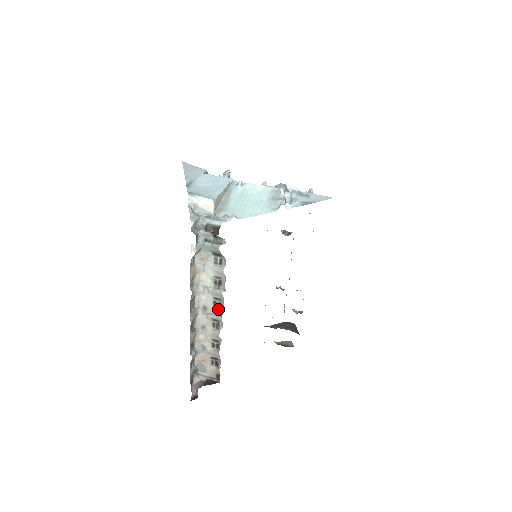
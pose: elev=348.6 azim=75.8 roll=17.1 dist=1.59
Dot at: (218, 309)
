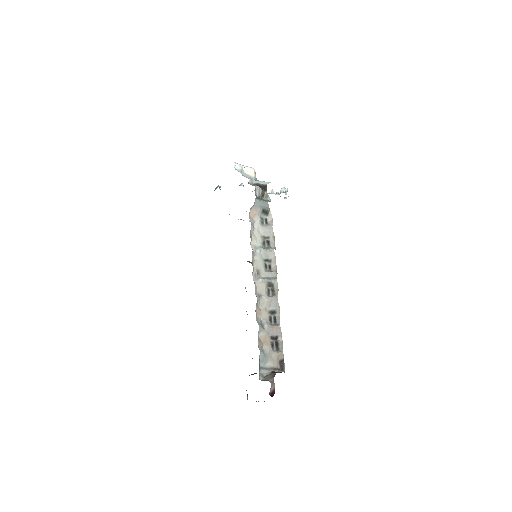
Dot at: (271, 271)
